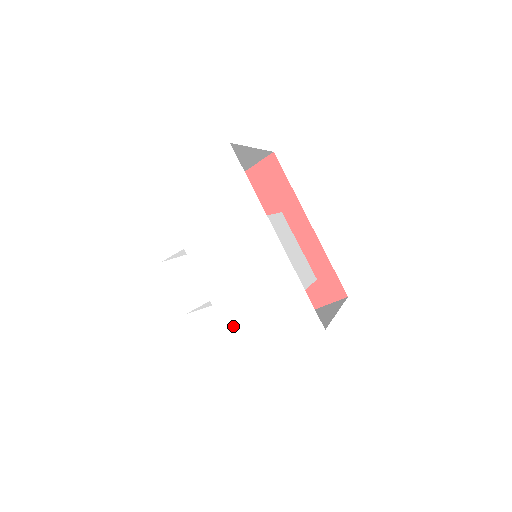
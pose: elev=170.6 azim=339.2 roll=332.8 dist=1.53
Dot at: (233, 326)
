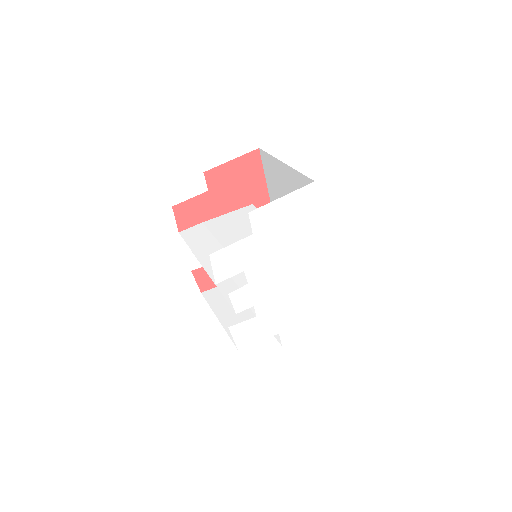
Dot at: (270, 330)
